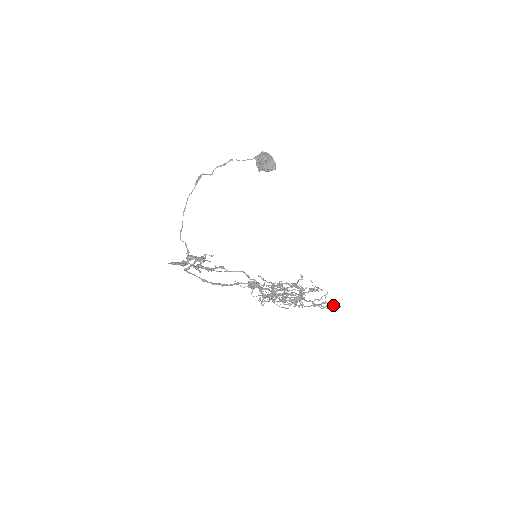
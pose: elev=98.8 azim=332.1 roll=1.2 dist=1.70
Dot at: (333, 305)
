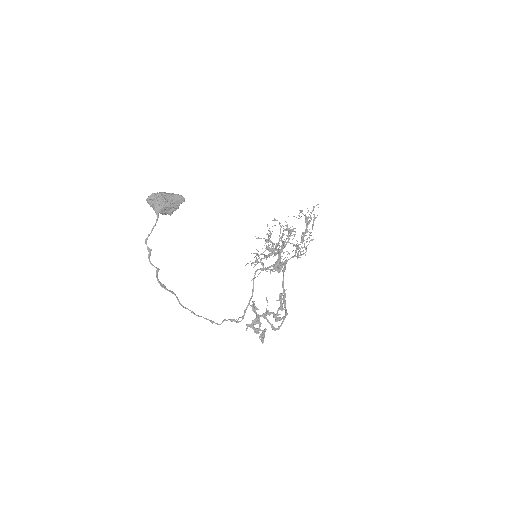
Dot at: occluded
